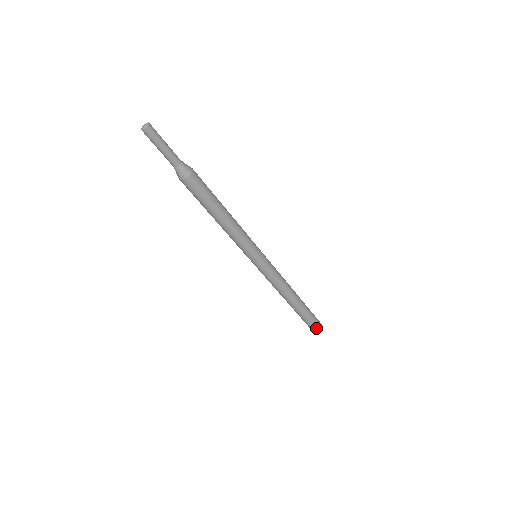
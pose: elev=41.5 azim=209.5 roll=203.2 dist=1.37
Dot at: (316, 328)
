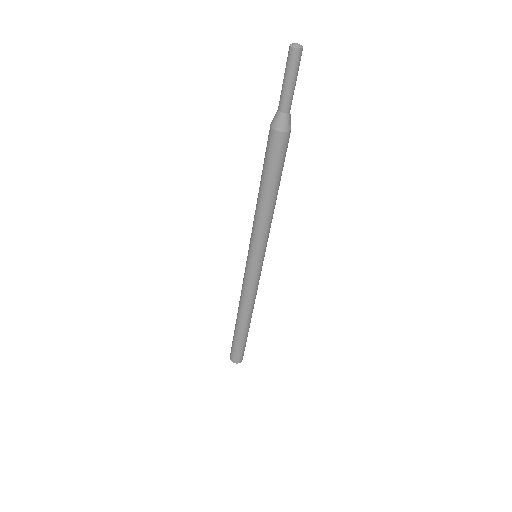
Dot at: (242, 356)
